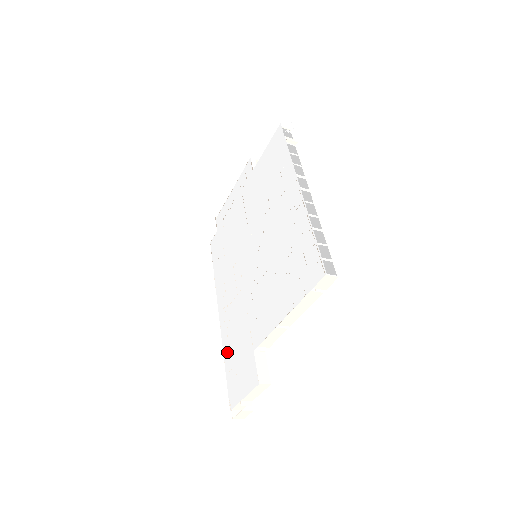
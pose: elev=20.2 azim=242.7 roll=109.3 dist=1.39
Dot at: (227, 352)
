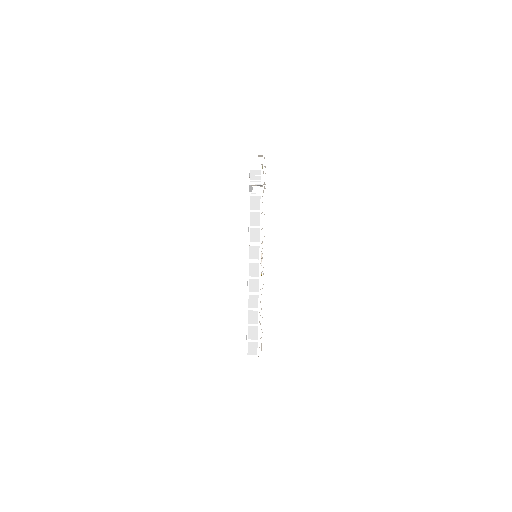
Dot at: occluded
